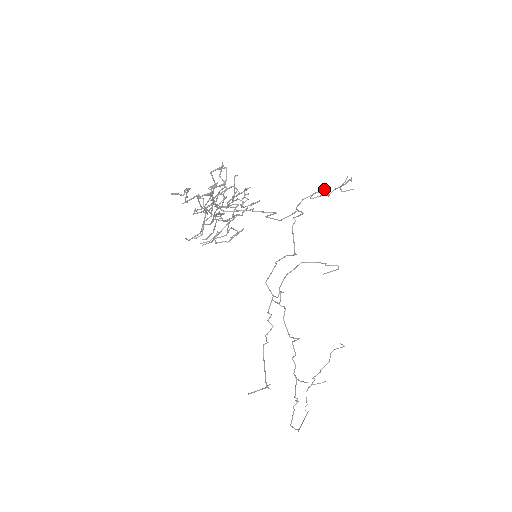
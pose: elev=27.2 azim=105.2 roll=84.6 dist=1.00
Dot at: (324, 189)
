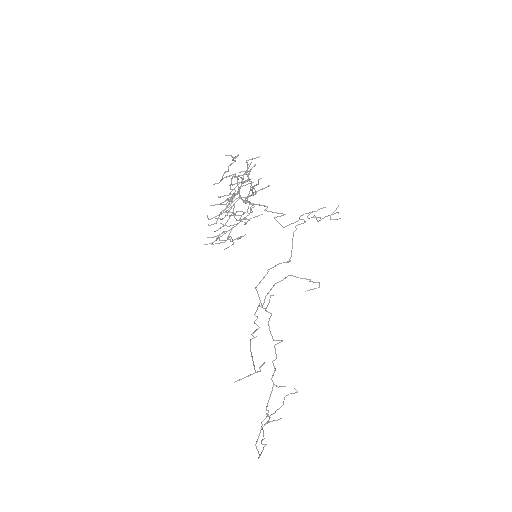
Dot at: occluded
